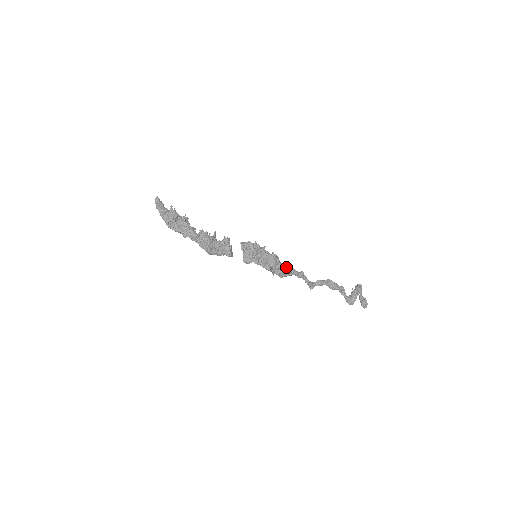
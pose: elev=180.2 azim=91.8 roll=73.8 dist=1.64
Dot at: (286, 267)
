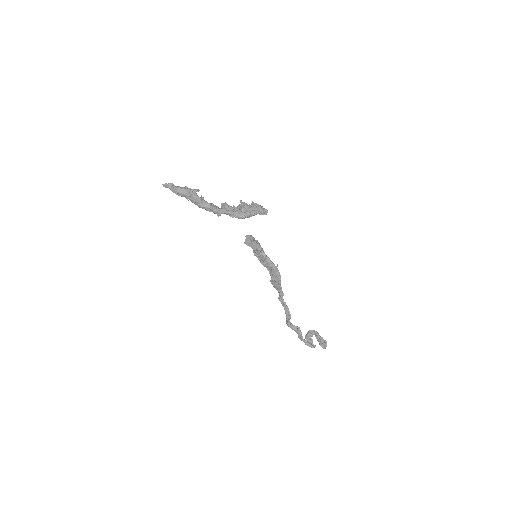
Dot at: occluded
